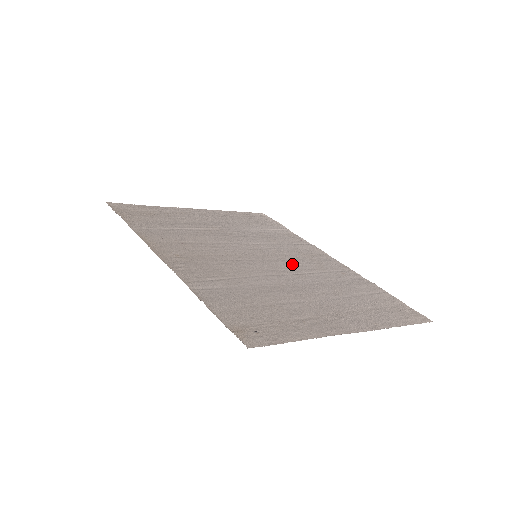
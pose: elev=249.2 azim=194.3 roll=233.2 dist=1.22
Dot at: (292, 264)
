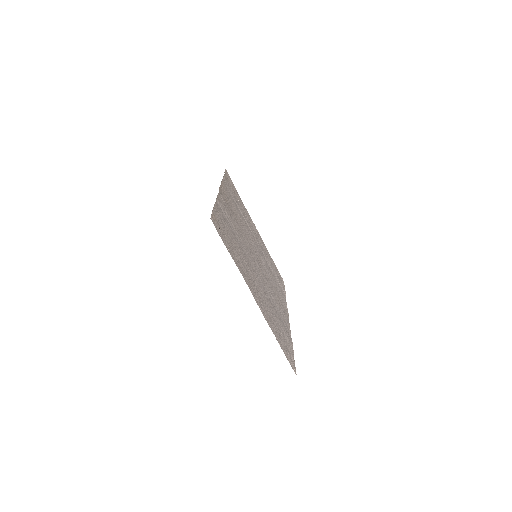
Dot at: occluded
